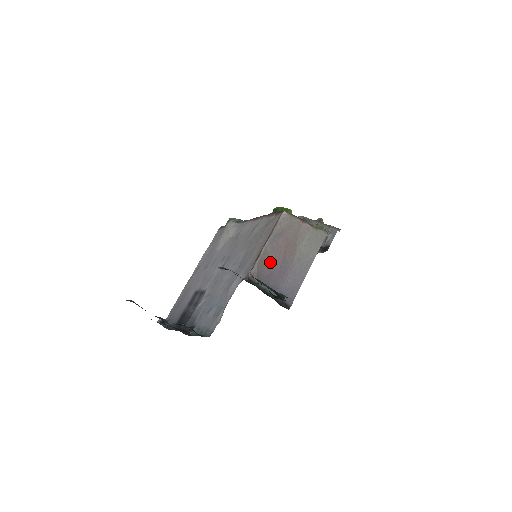
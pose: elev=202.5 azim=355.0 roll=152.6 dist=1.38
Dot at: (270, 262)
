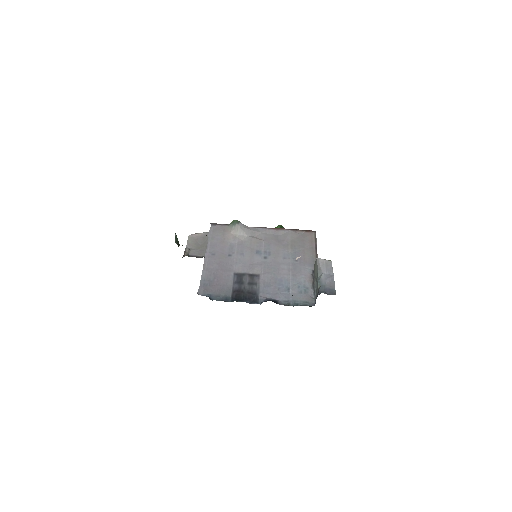
Dot at: occluded
